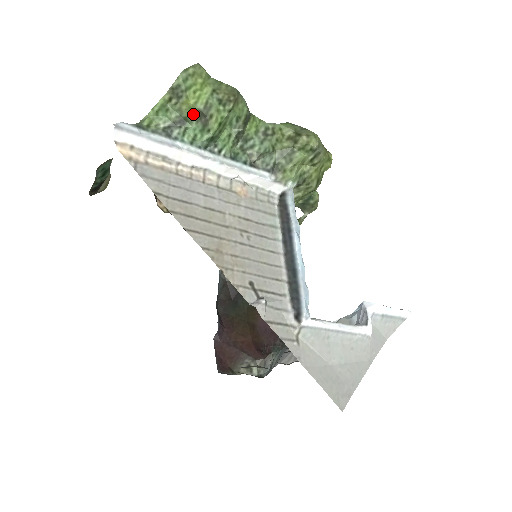
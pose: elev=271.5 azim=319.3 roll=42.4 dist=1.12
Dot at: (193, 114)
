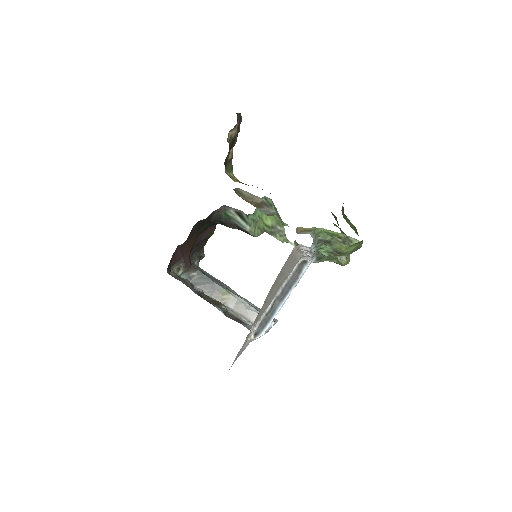
Dot at: (336, 249)
